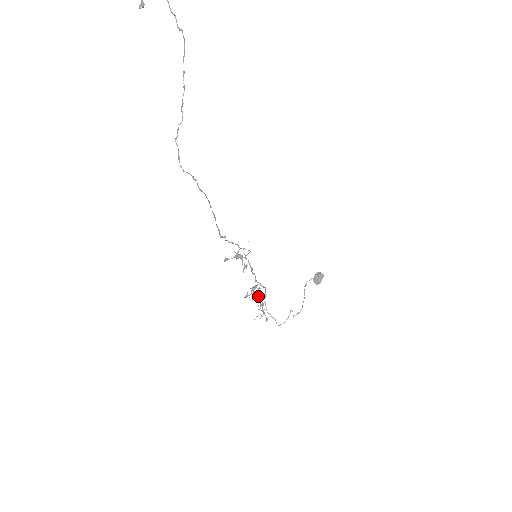
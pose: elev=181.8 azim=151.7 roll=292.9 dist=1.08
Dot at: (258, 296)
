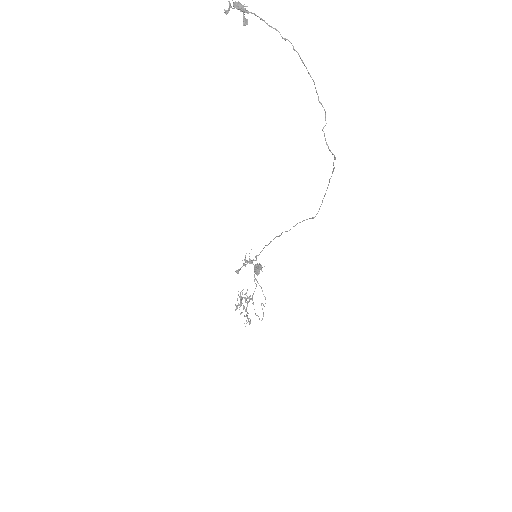
Dot at: (250, 299)
